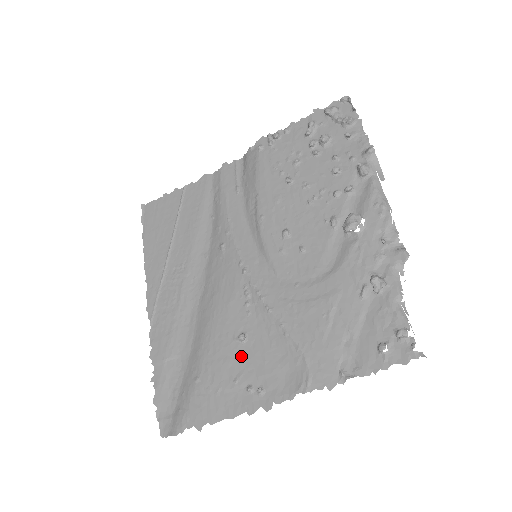
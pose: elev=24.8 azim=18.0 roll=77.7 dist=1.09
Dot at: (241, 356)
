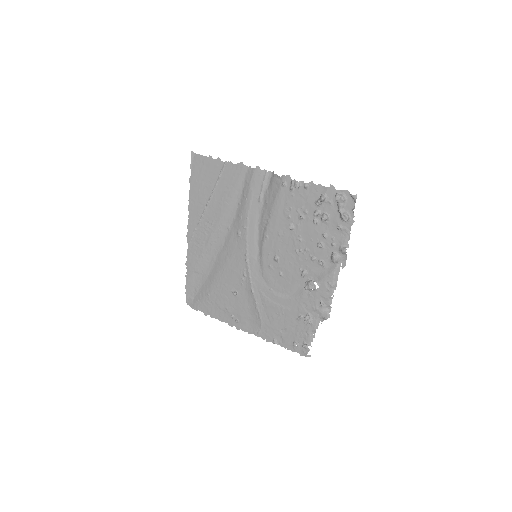
Dot at: (232, 300)
